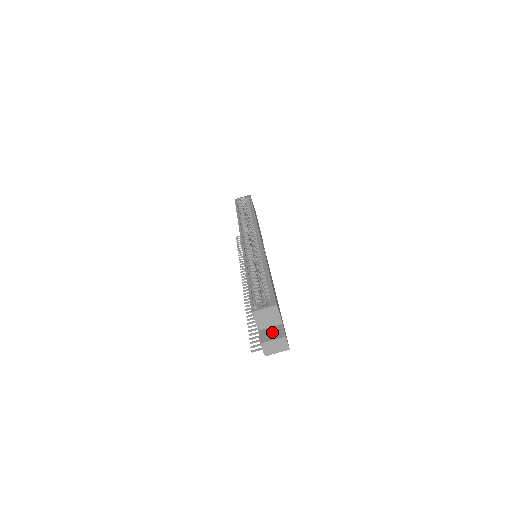
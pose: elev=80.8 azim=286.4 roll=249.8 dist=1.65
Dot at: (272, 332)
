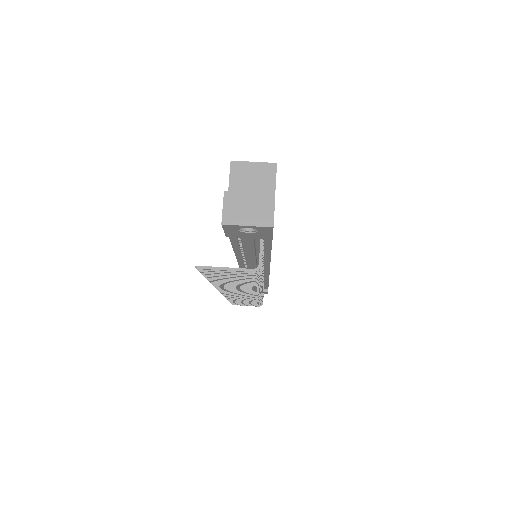
Dot at: occluded
